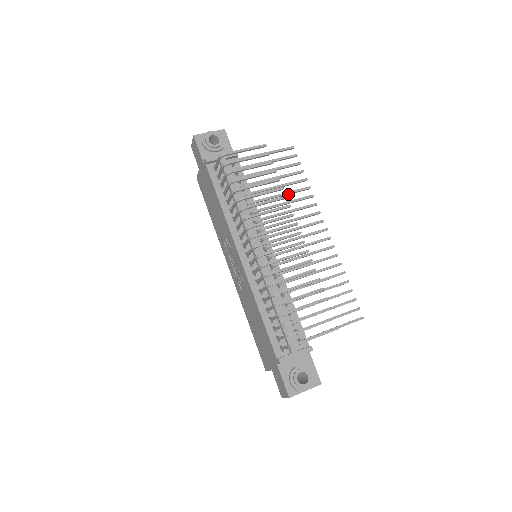
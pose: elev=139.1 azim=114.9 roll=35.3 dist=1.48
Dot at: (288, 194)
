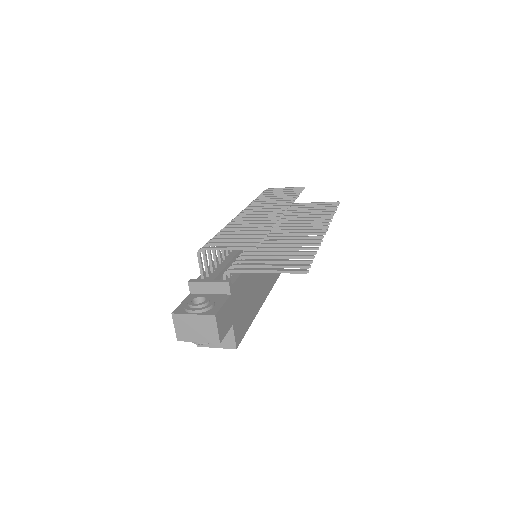
Dot at: (309, 216)
